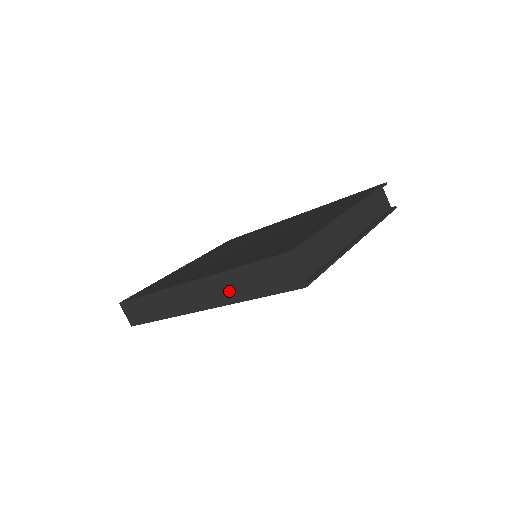
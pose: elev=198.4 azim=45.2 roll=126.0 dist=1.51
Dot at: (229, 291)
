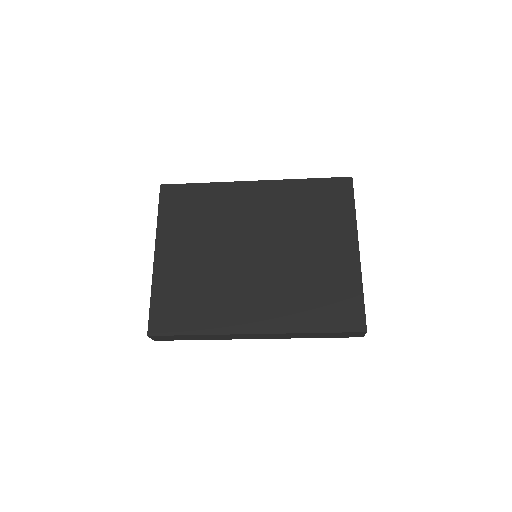
Dot at: (297, 336)
